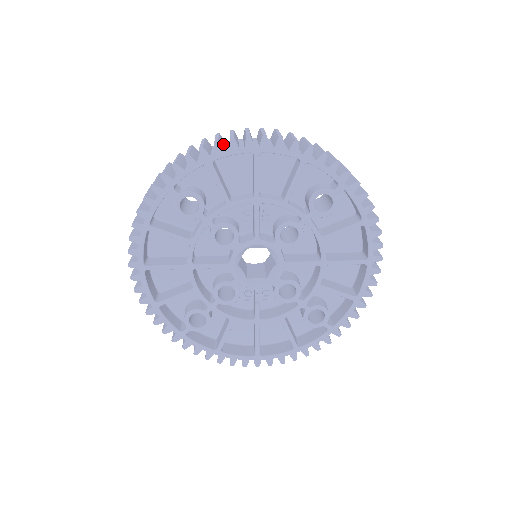
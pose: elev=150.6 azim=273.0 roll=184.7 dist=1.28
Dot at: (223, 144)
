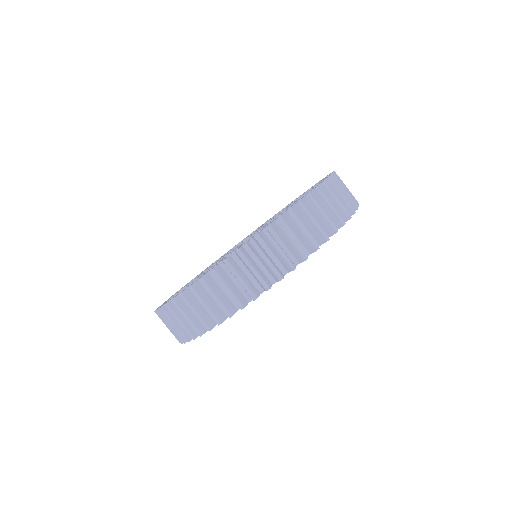
Dot at: (269, 257)
